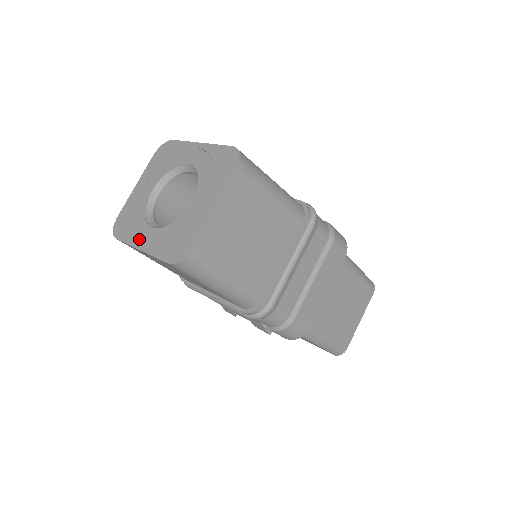
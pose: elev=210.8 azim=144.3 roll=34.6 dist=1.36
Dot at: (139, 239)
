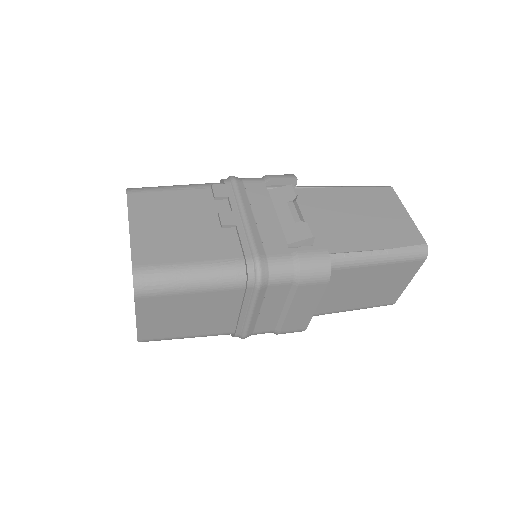
Dot at: occluded
